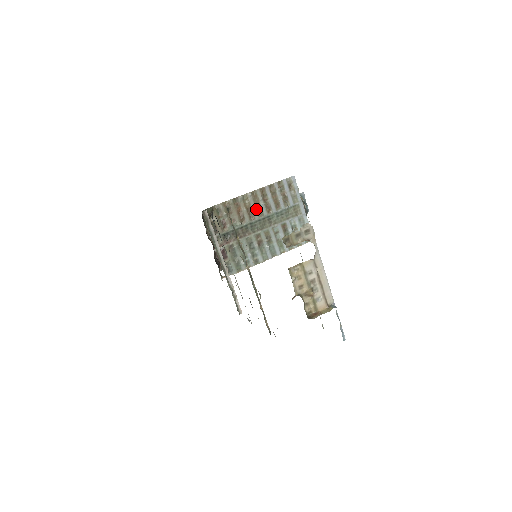
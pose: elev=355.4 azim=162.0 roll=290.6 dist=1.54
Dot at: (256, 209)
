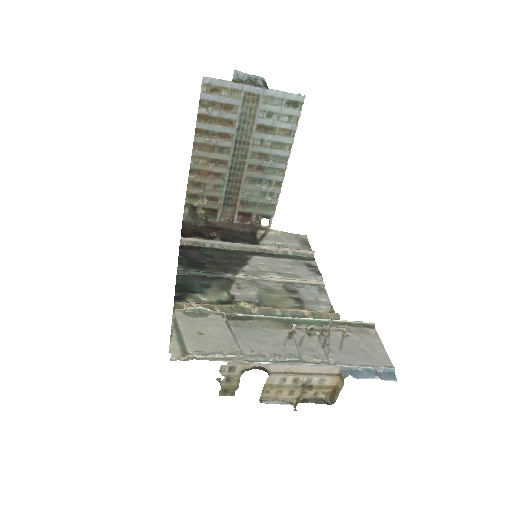
Dot at: (217, 153)
